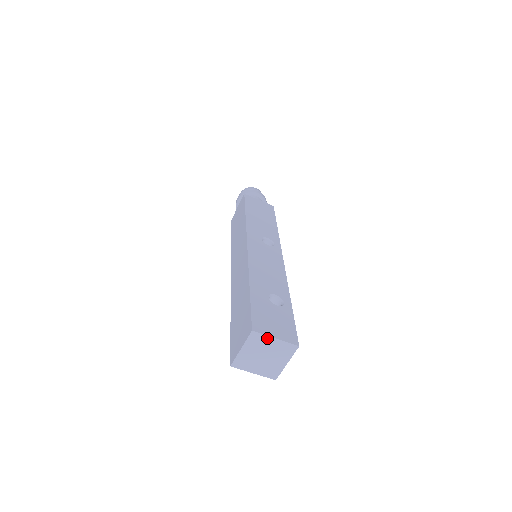
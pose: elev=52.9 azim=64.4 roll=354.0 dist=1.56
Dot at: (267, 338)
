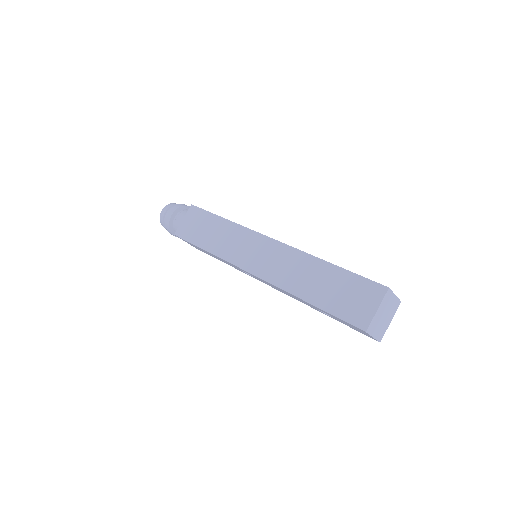
Dot at: (392, 295)
